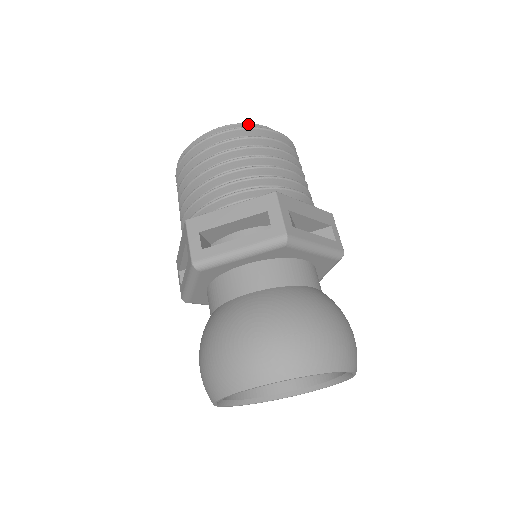
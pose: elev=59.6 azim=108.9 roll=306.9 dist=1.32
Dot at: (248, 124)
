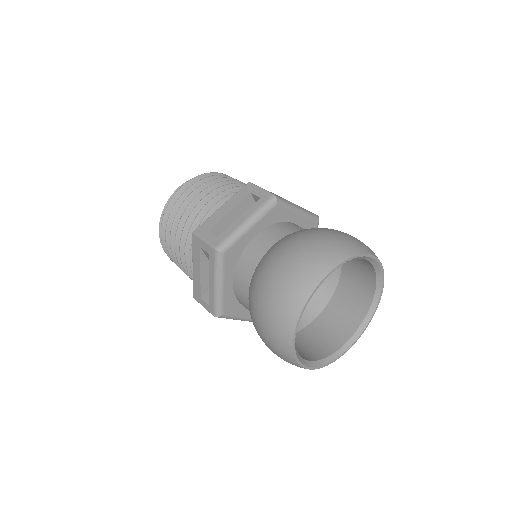
Dot at: occluded
